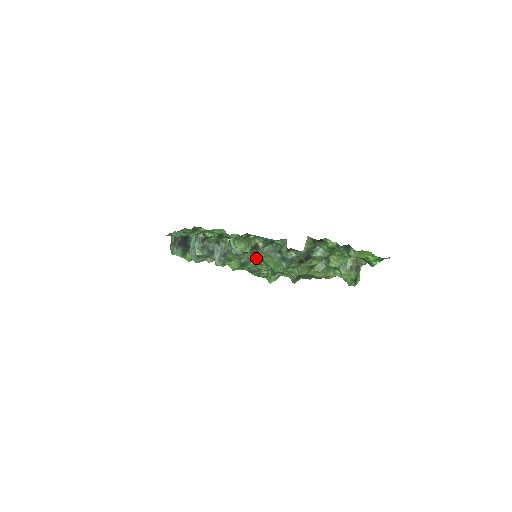
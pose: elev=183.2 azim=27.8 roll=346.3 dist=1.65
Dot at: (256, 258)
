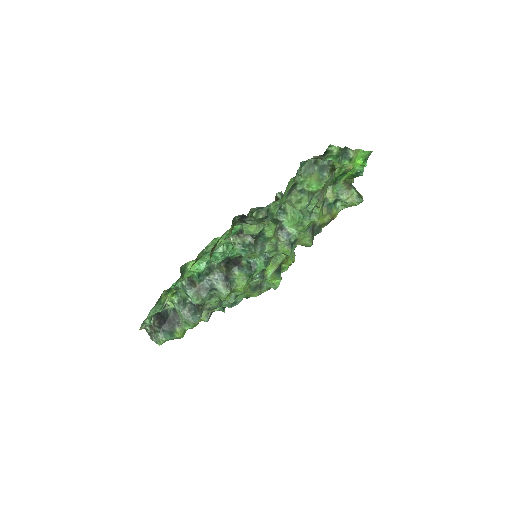
Dot at: (292, 197)
